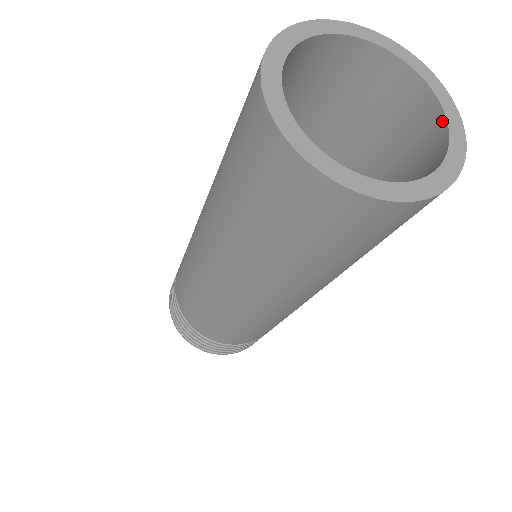
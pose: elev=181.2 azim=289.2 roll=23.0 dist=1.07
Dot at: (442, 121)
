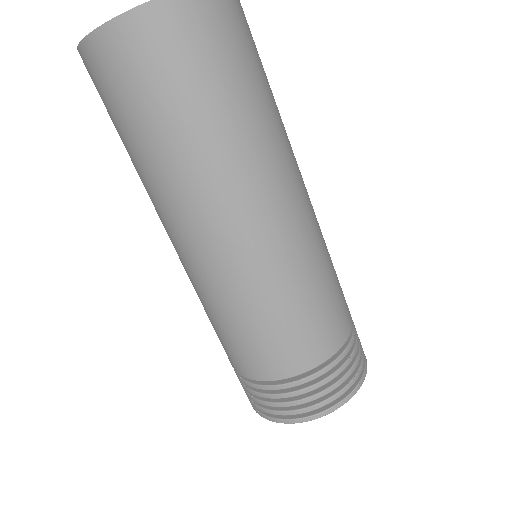
Dot at: out of frame
